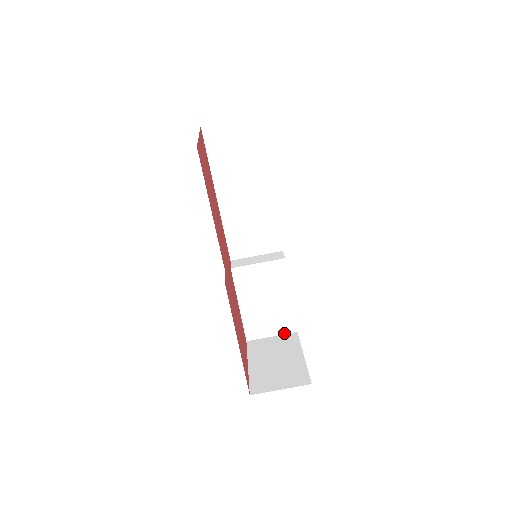
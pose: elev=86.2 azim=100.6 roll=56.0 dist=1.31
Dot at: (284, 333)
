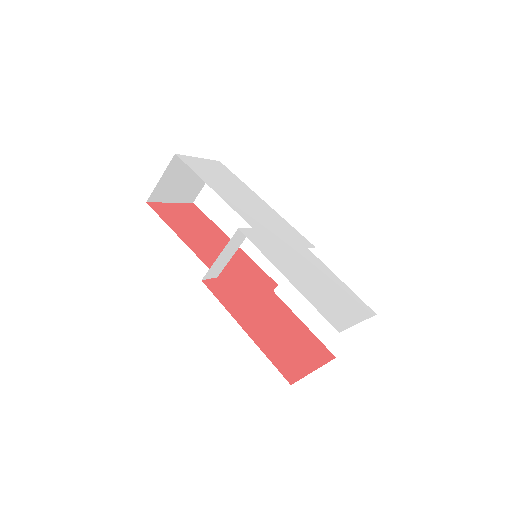
Dot at: (365, 325)
